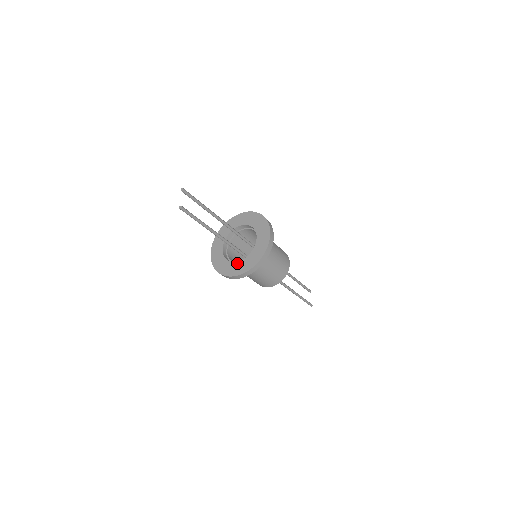
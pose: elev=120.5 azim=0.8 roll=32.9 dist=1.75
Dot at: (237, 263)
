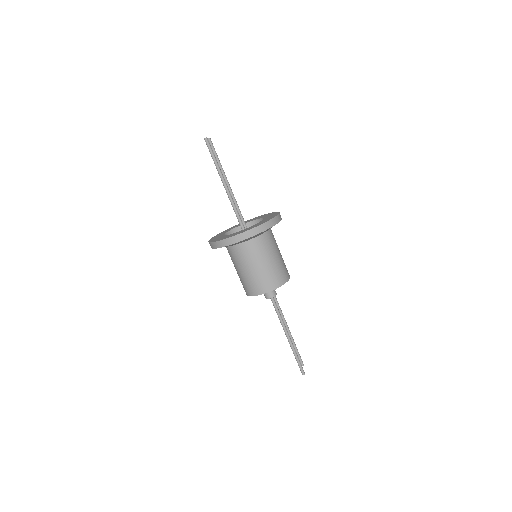
Dot at: (239, 231)
